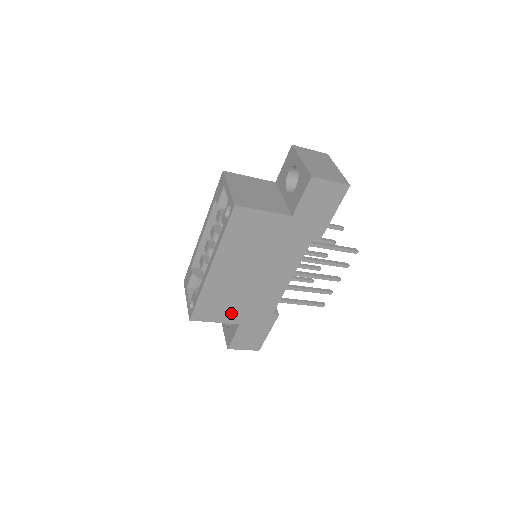
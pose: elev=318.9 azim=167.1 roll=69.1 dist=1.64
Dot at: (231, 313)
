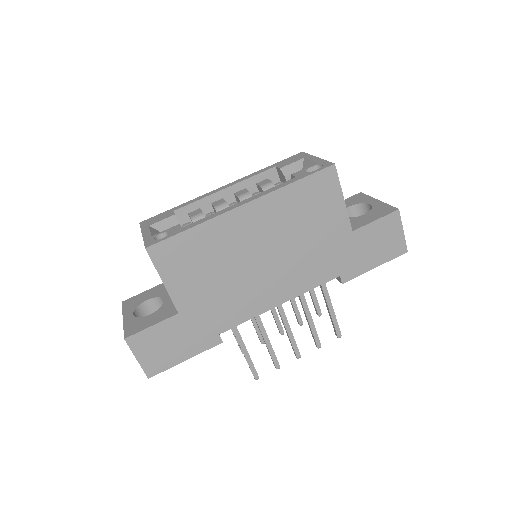
Dot at: (190, 287)
